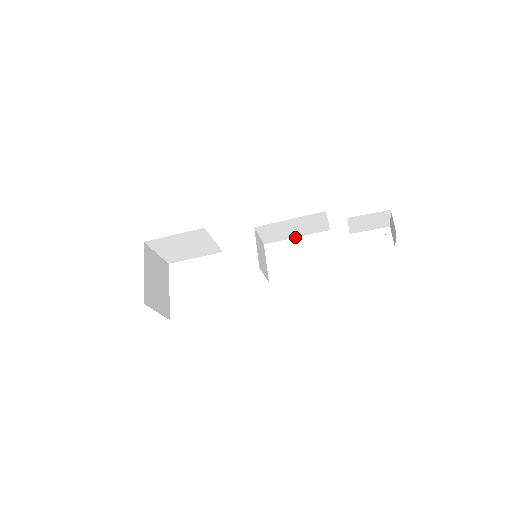
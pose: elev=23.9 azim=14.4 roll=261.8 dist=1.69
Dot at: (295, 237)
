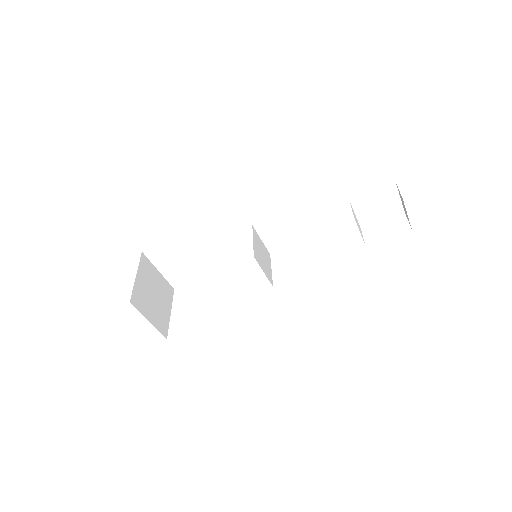
Dot at: (302, 242)
